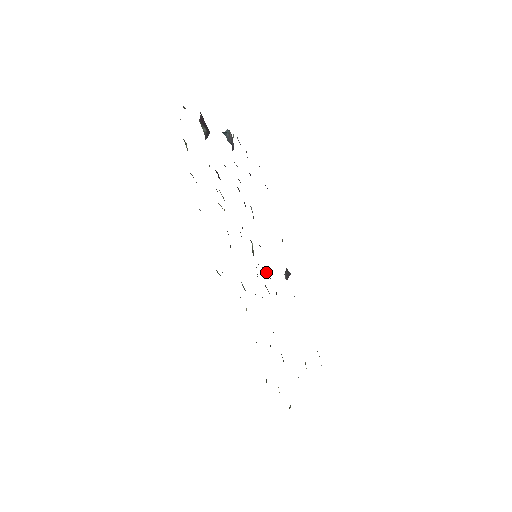
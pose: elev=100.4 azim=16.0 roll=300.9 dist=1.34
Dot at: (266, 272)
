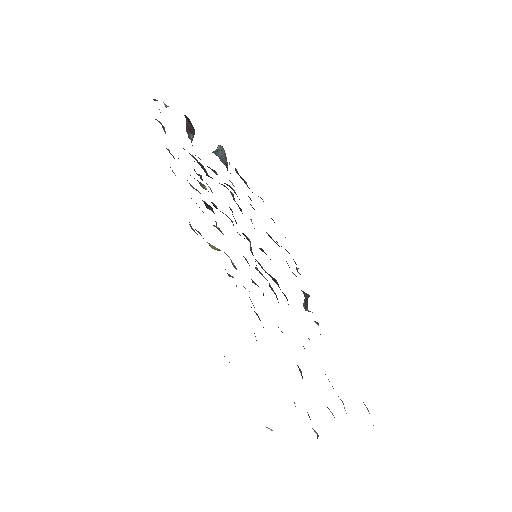
Dot at: (272, 278)
